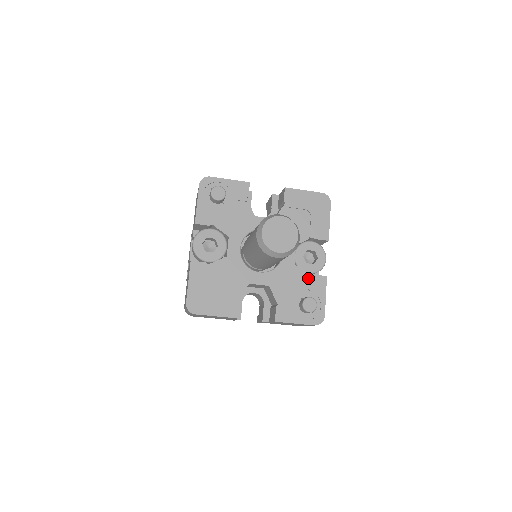
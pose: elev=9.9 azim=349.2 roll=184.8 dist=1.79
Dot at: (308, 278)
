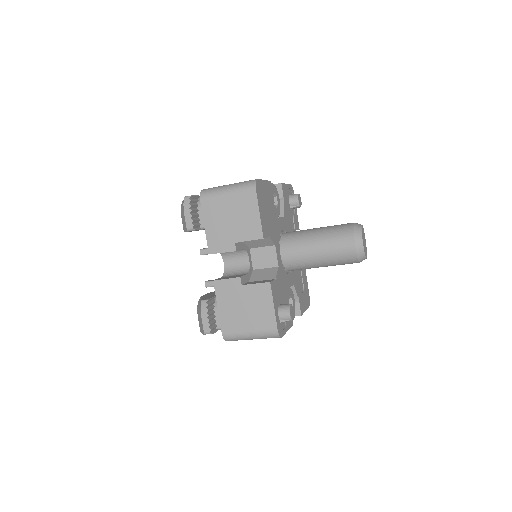
Dot at: occluded
